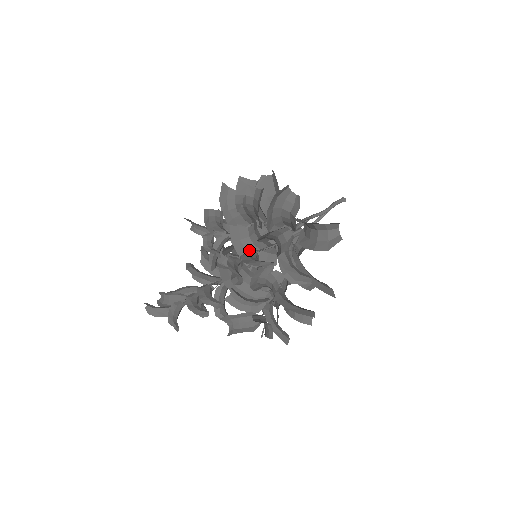
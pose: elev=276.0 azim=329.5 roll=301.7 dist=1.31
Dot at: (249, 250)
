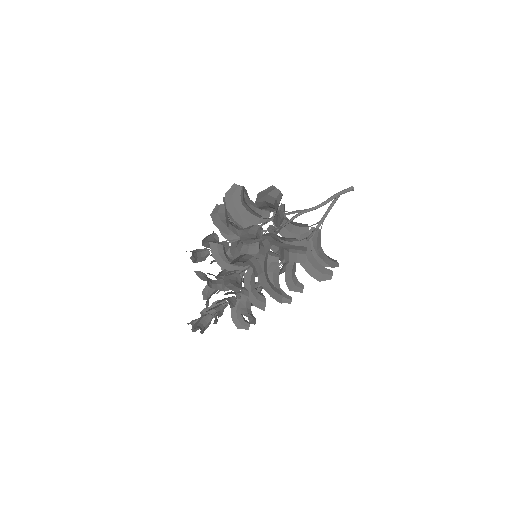
Dot at: (241, 250)
